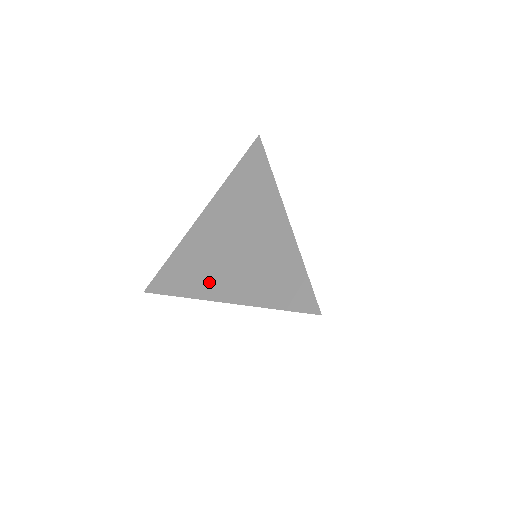
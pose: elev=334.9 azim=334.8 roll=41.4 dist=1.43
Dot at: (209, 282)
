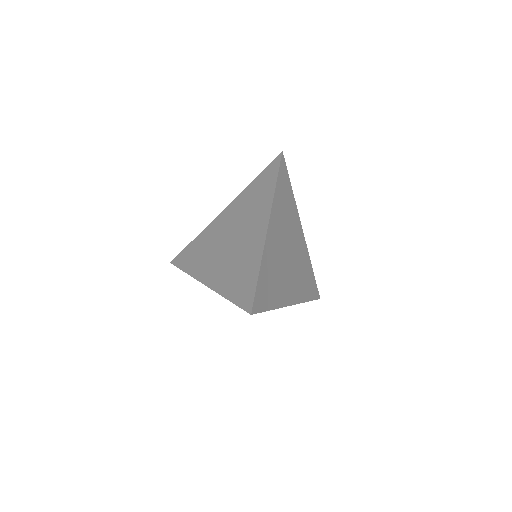
Dot at: (204, 266)
